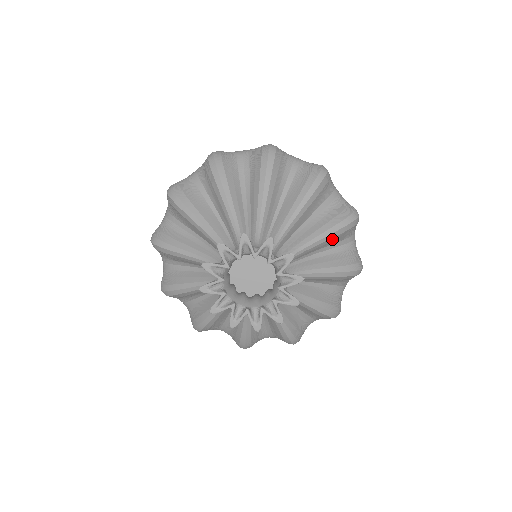
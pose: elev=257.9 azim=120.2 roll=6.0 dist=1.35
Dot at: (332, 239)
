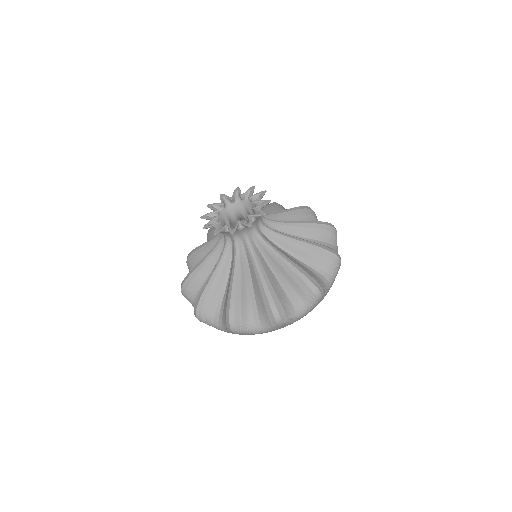
Dot at: (273, 208)
